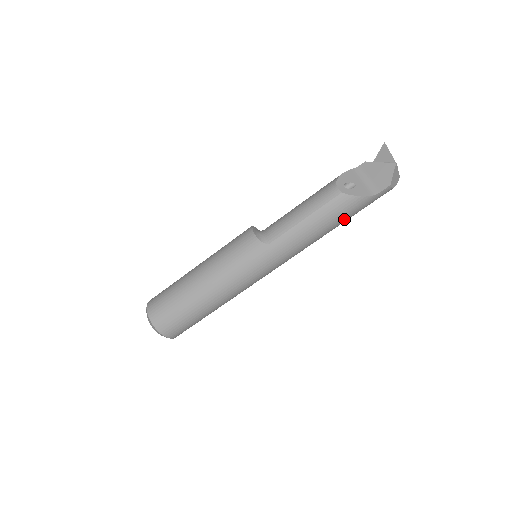
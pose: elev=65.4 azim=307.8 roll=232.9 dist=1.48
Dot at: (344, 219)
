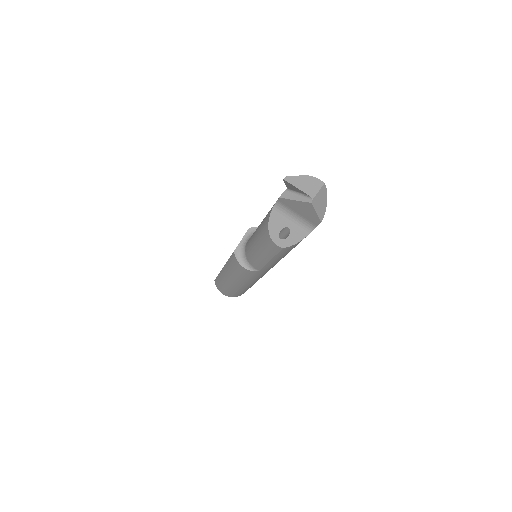
Dot at: occluded
